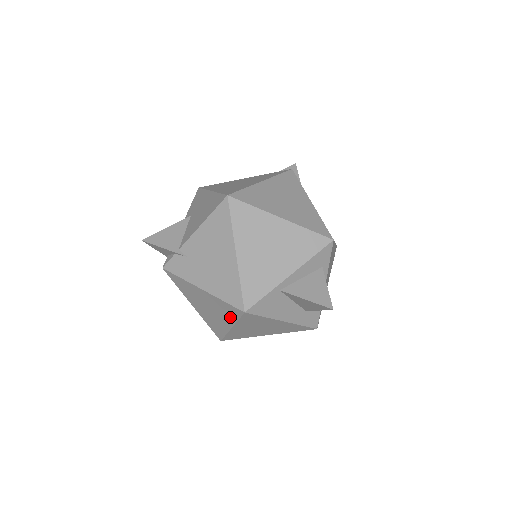
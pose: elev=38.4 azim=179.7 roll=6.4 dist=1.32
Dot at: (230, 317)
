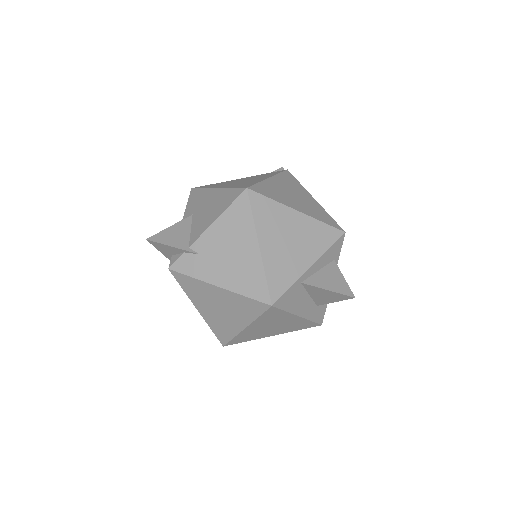
Dot at: (248, 315)
